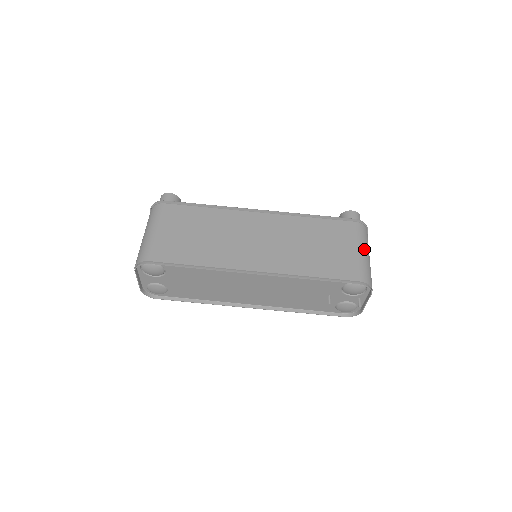
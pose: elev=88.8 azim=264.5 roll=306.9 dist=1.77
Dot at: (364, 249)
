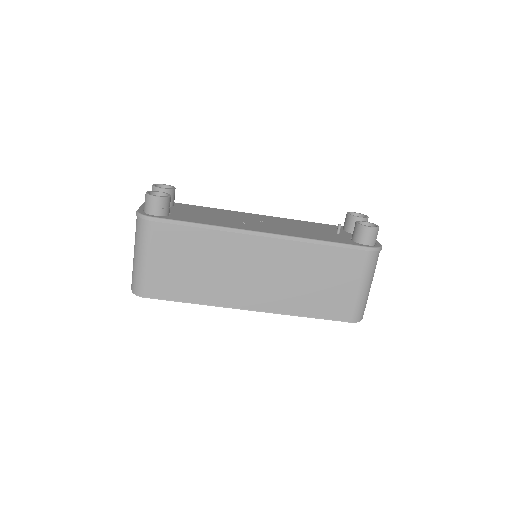
Dot at: (367, 284)
